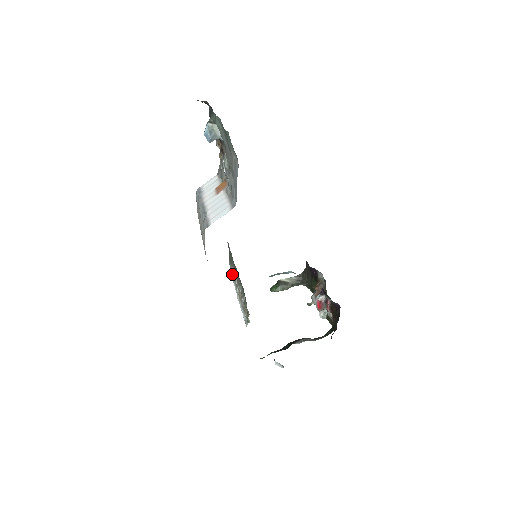
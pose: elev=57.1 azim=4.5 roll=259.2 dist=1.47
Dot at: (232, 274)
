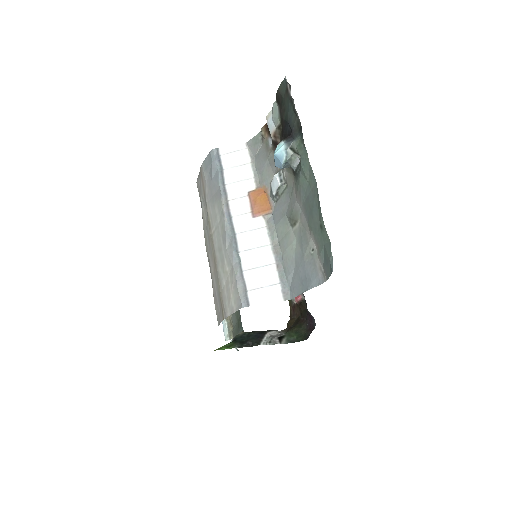
Dot at: occluded
